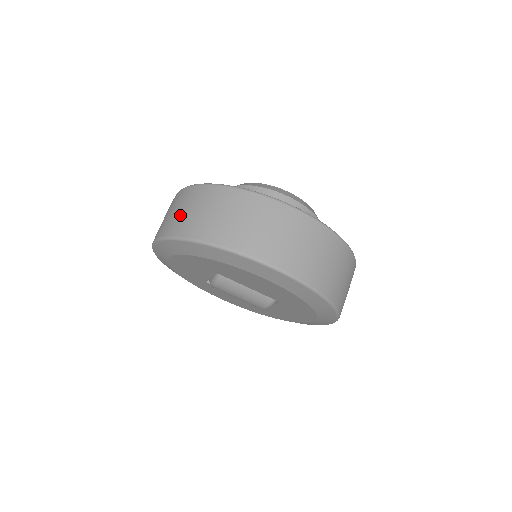
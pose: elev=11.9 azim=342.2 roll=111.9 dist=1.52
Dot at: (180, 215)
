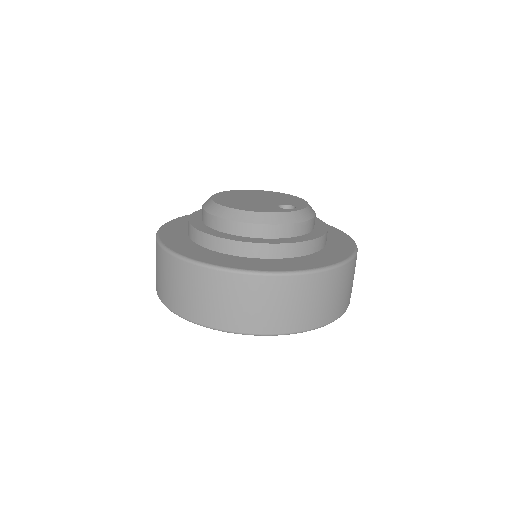
Dot at: occluded
